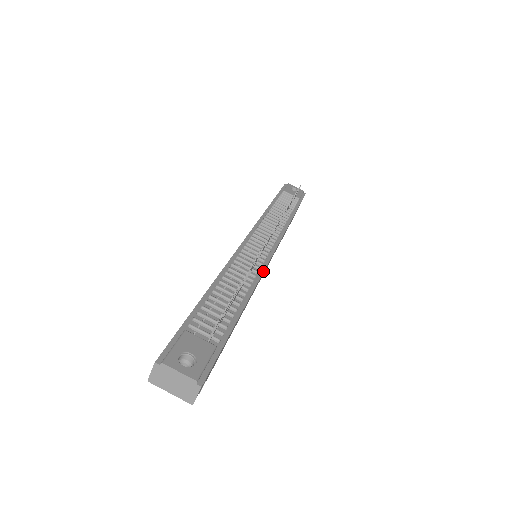
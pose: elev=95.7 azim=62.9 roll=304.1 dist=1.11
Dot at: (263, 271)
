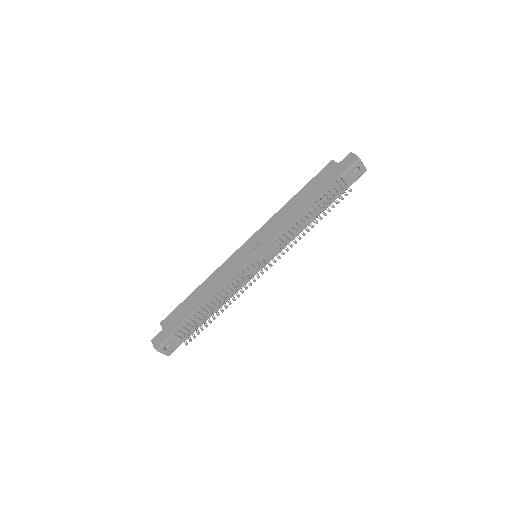
Dot at: occluded
